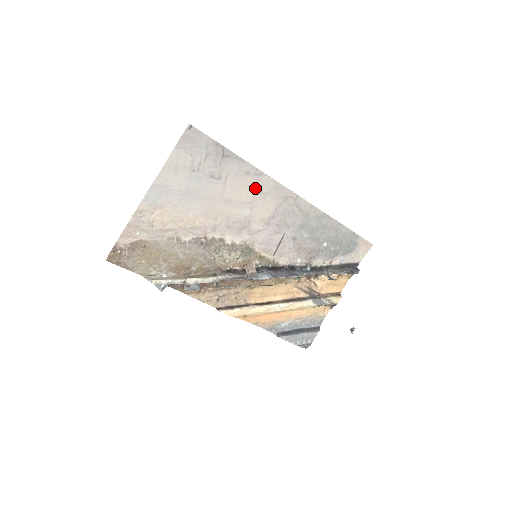
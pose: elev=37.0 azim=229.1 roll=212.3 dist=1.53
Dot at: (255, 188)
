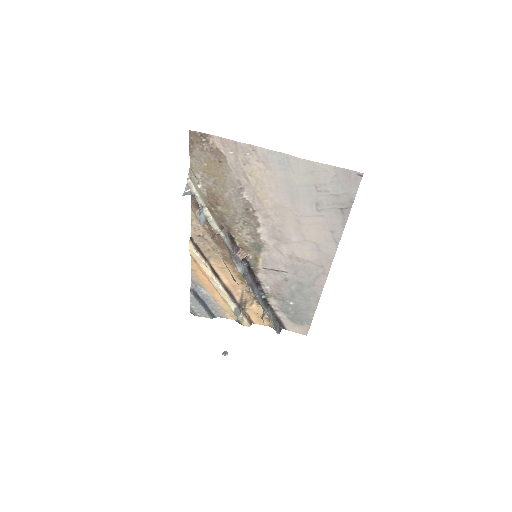
Dot at: (321, 241)
